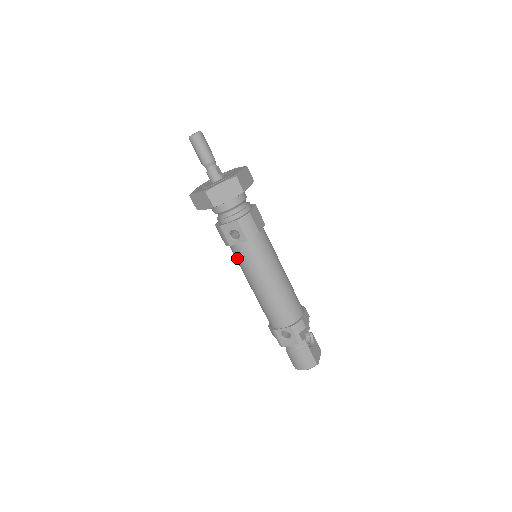
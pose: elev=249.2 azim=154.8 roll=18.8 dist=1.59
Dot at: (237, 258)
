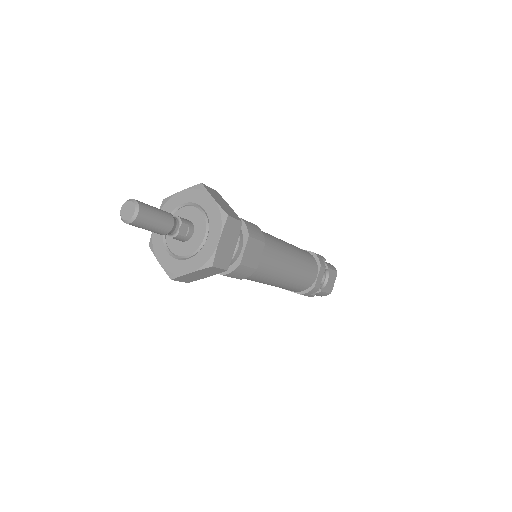
Dot at: occluded
